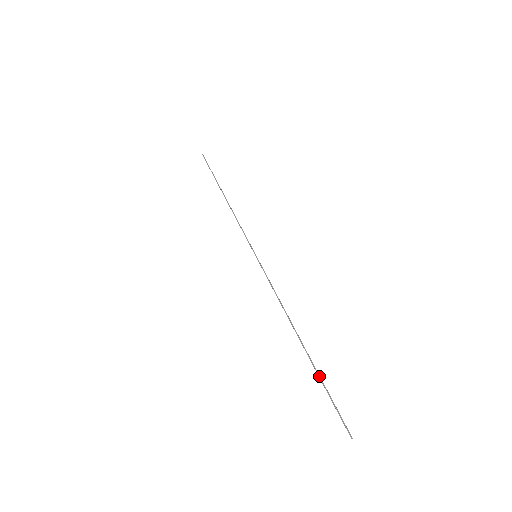
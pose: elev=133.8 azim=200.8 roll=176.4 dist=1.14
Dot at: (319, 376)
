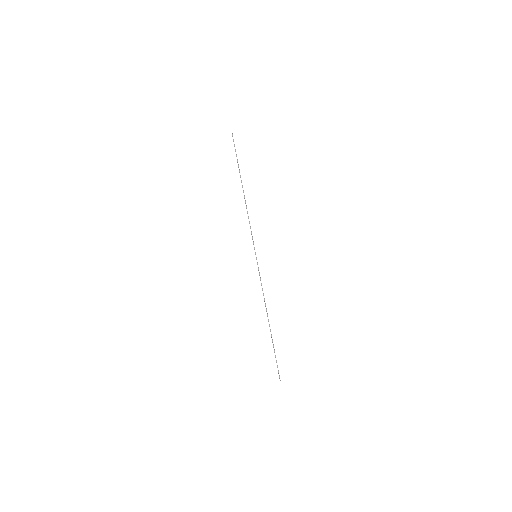
Dot at: occluded
